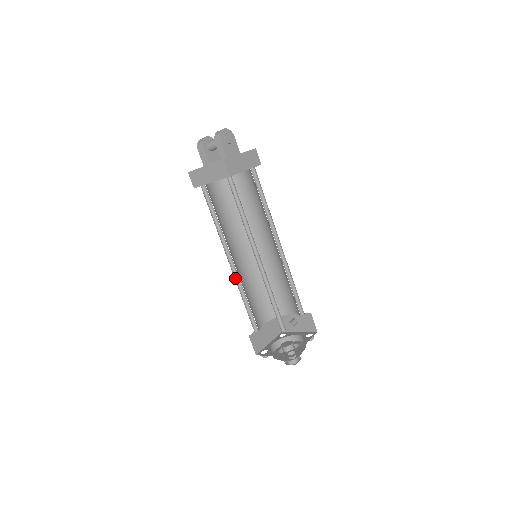
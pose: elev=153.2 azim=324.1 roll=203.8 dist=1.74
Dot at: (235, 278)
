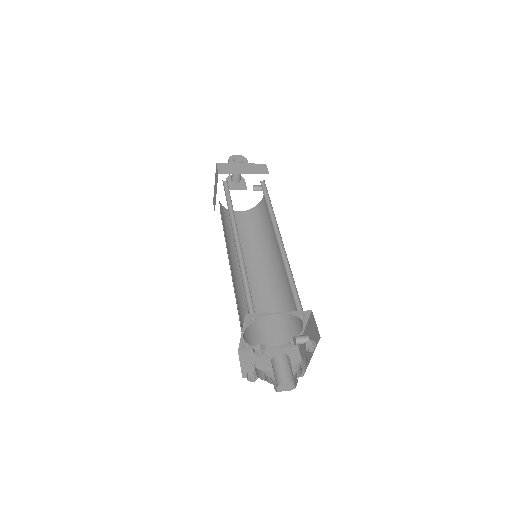
Dot at: occluded
